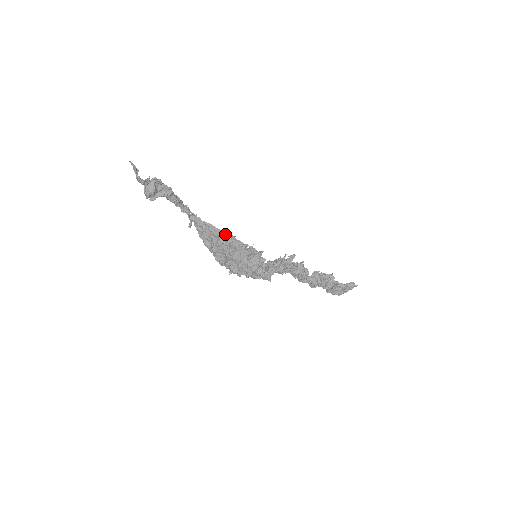
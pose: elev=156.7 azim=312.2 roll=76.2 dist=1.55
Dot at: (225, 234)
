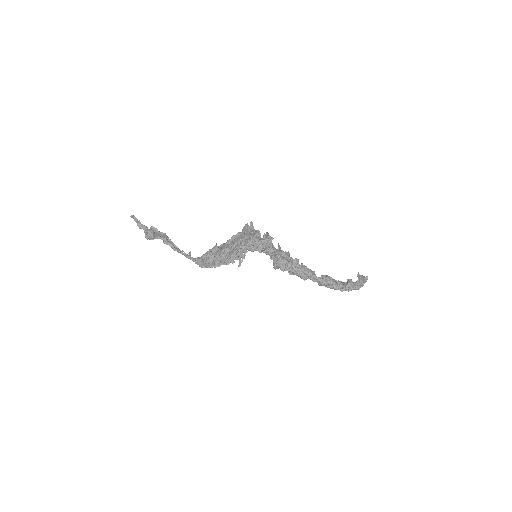
Dot at: occluded
